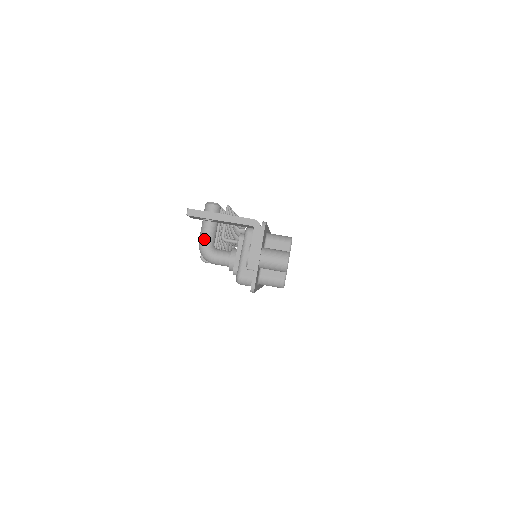
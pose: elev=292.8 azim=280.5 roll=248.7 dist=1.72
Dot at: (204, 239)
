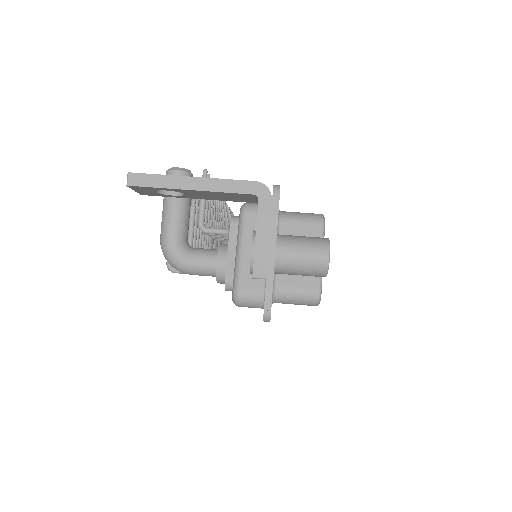
Dot at: (168, 232)
